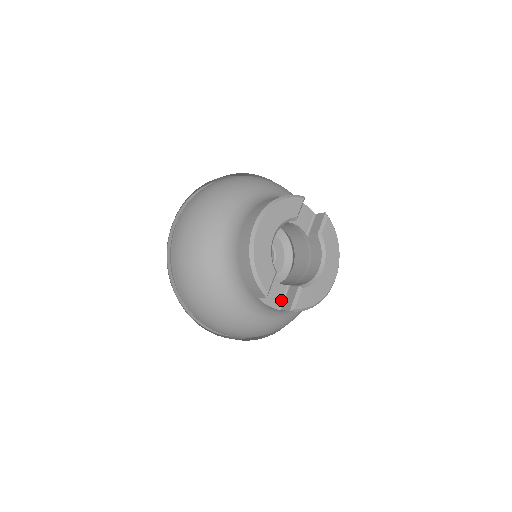
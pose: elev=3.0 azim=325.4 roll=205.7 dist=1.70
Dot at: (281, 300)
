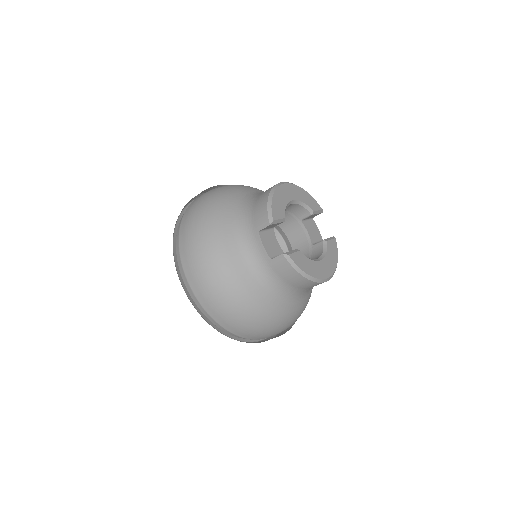
Dot at: (275, 255)
